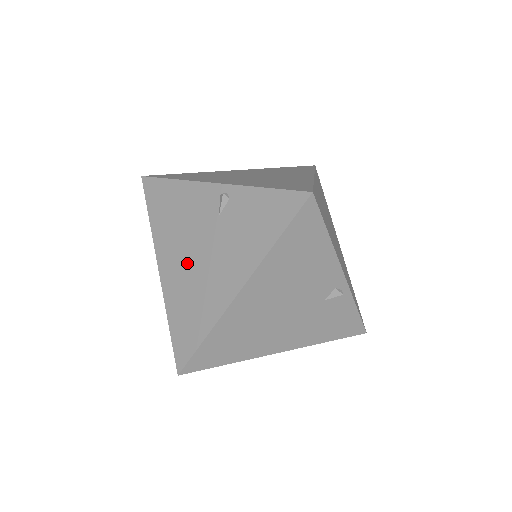
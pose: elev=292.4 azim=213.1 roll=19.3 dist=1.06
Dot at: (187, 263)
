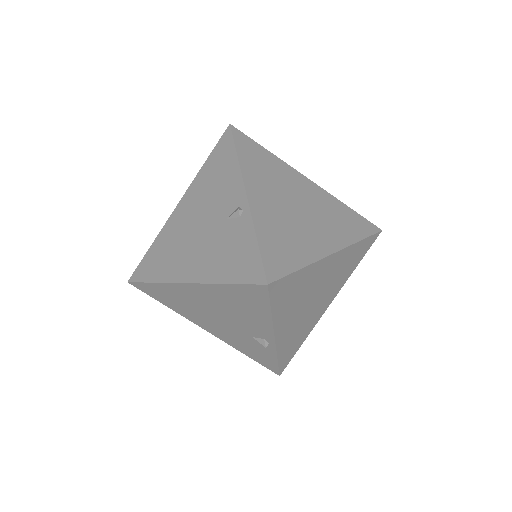
Dot at: (188, 224)
